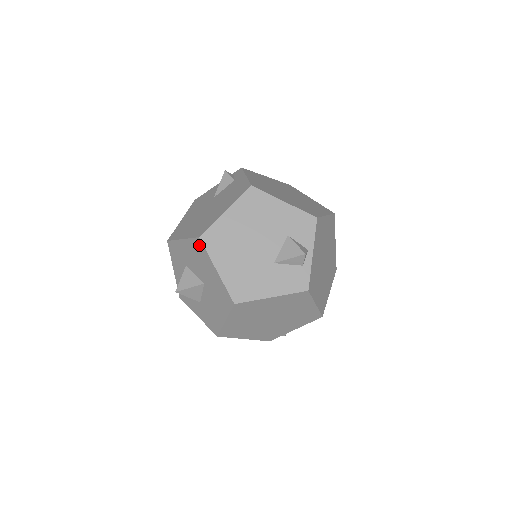
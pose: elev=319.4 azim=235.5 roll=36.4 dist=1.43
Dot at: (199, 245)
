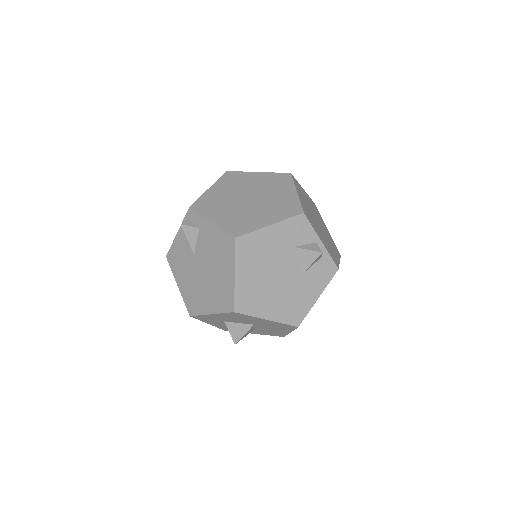
Dot at: (237, 315)
